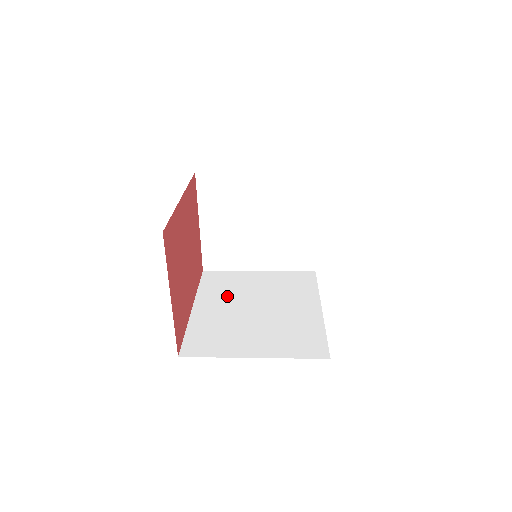
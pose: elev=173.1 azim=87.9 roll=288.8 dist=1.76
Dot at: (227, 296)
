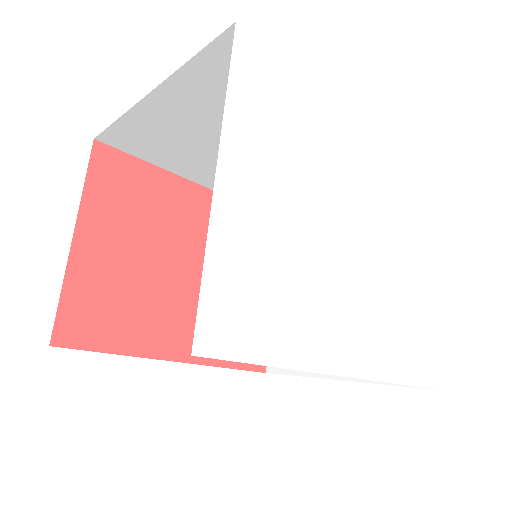
Dot at: occluded
